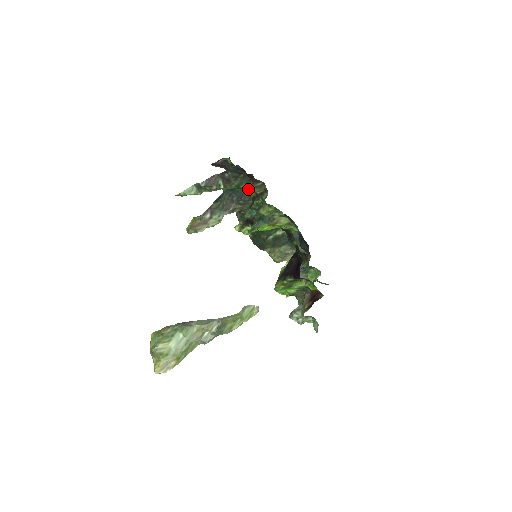
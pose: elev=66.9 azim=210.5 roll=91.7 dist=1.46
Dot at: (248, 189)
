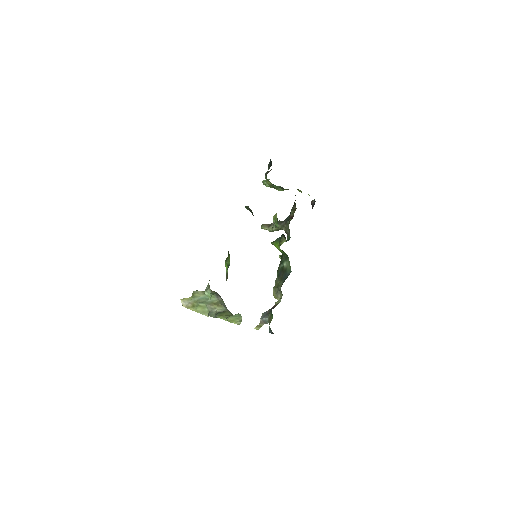
Dot at: occluded
